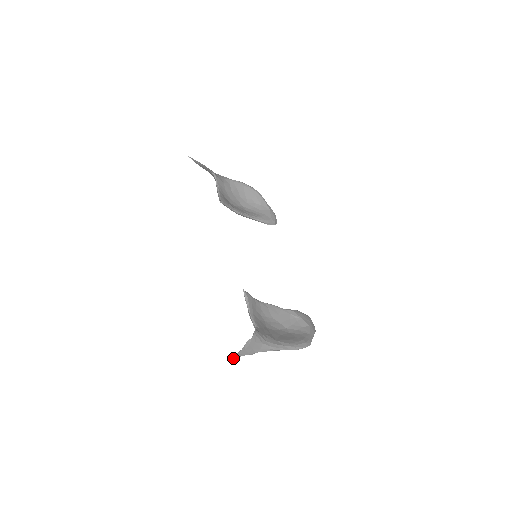
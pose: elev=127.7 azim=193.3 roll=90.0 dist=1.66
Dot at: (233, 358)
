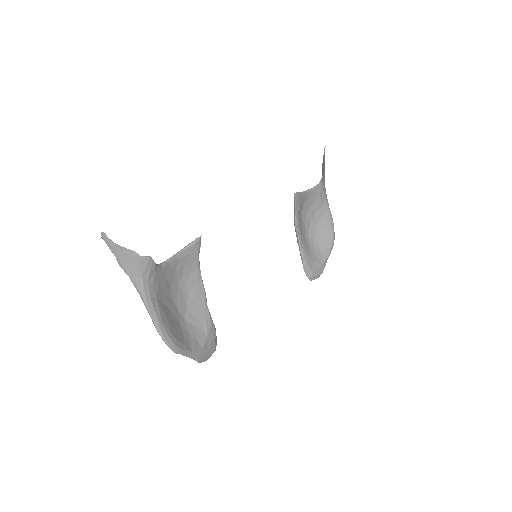
Dot at: (102, 236)
